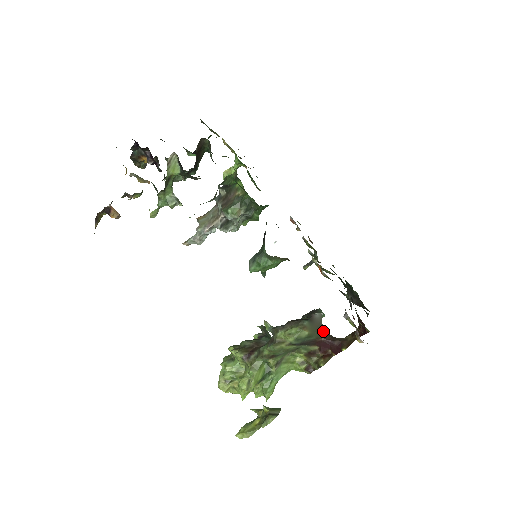
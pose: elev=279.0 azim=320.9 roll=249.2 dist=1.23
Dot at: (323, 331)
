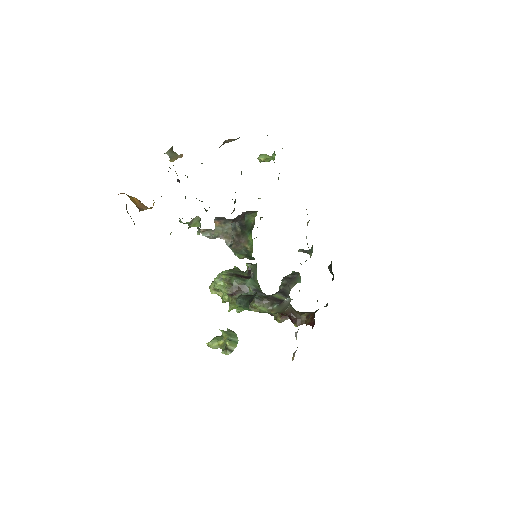
Dot at: (288, 307)
